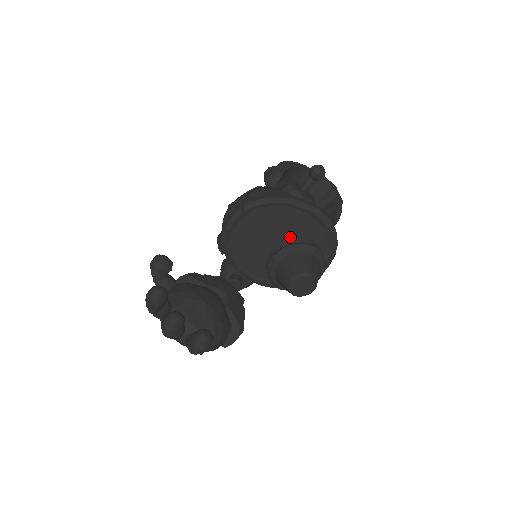
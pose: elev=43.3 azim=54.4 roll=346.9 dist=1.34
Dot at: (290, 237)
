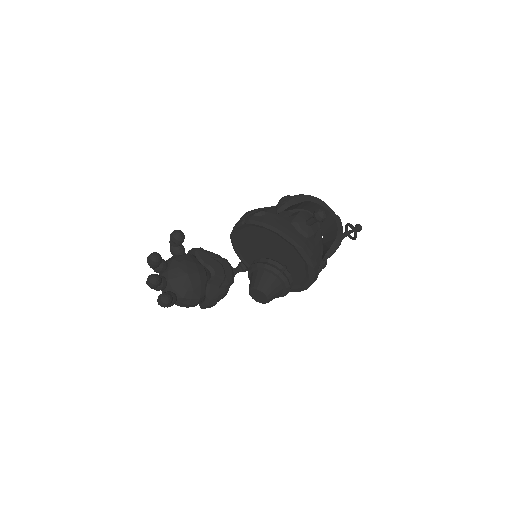
Dot at: (278, 255)
